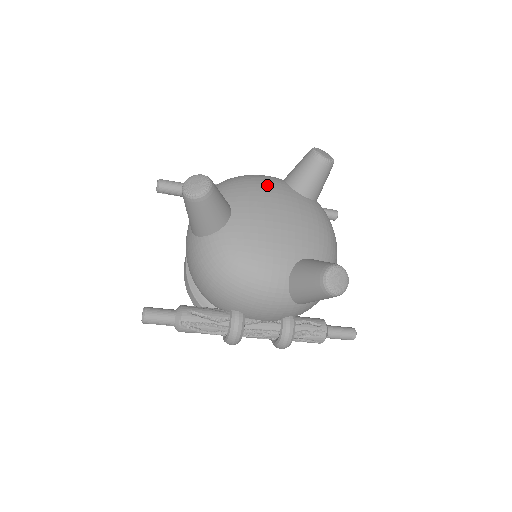
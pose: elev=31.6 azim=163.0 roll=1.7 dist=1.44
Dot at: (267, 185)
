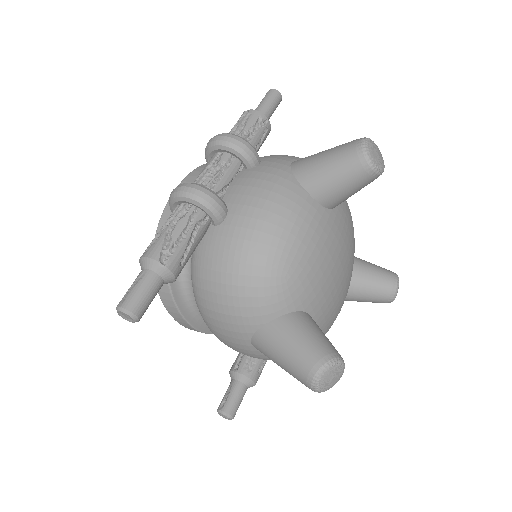
Dot at: (320, 243)
